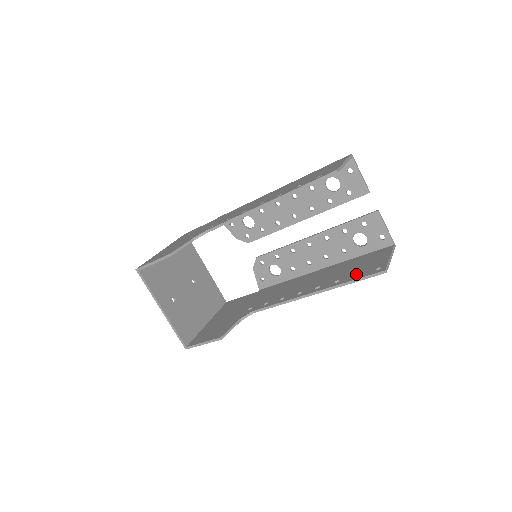
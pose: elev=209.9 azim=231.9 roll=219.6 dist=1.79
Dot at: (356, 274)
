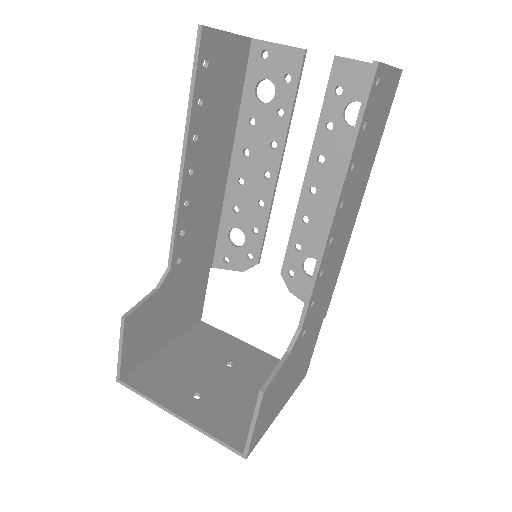
Dot at: occluded
